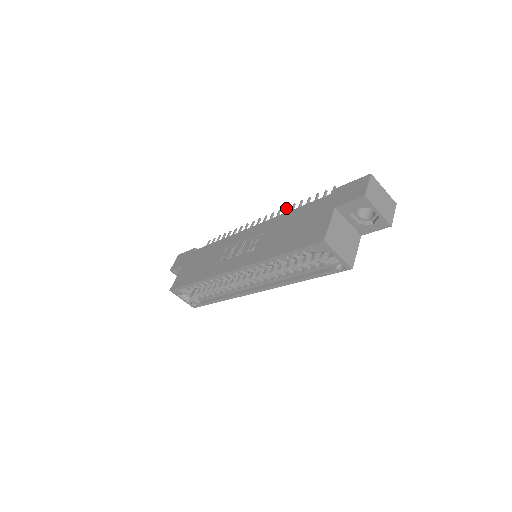
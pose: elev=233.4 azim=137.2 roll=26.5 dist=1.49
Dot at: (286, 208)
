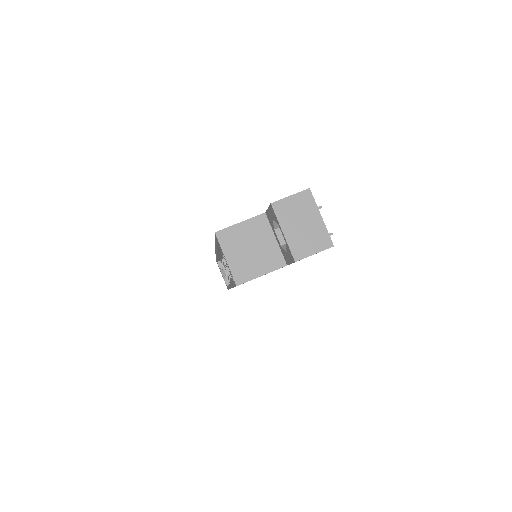
Dot at: occluded
